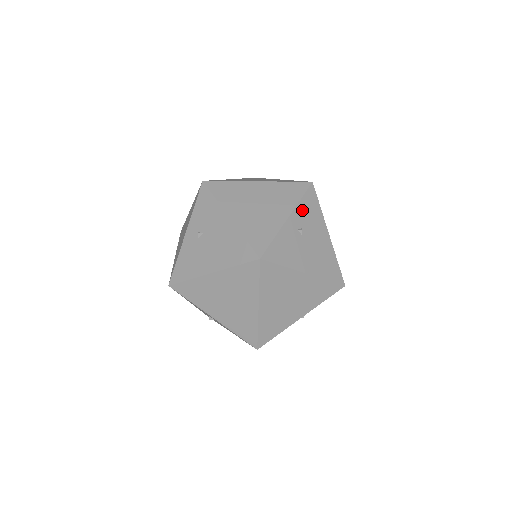
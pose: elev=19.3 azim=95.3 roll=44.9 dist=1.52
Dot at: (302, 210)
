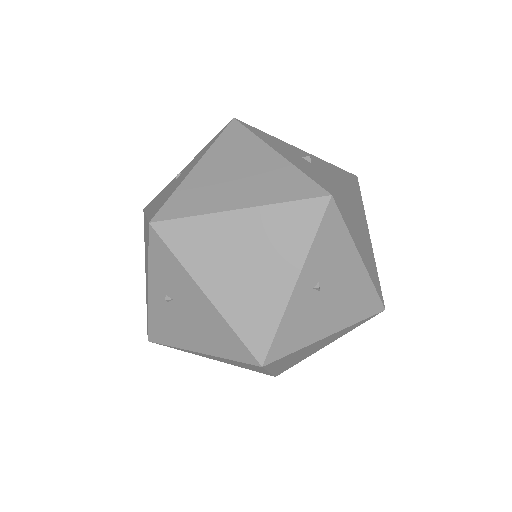
Dot at: (317, 254)
